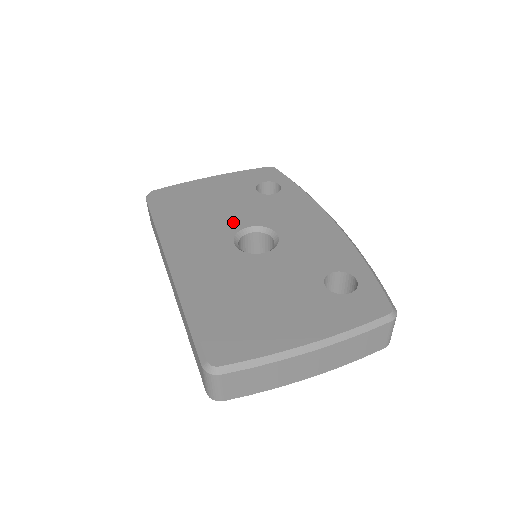
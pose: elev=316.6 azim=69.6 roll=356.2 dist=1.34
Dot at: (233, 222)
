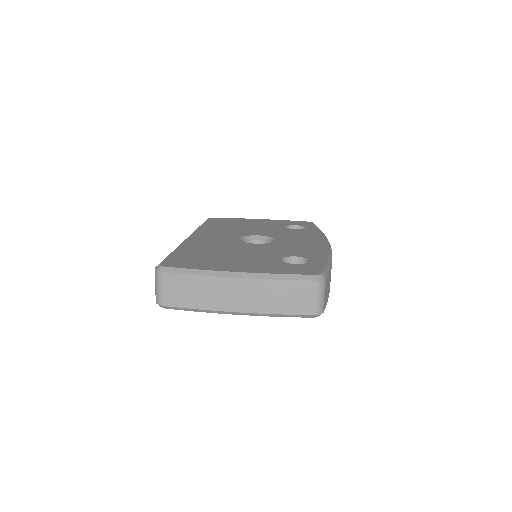
Dot at: (250, 232)
